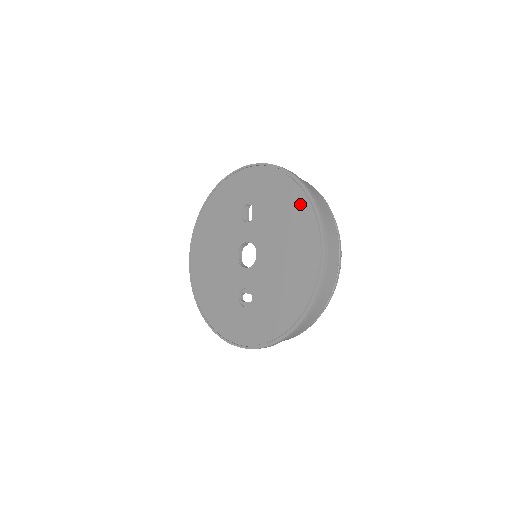
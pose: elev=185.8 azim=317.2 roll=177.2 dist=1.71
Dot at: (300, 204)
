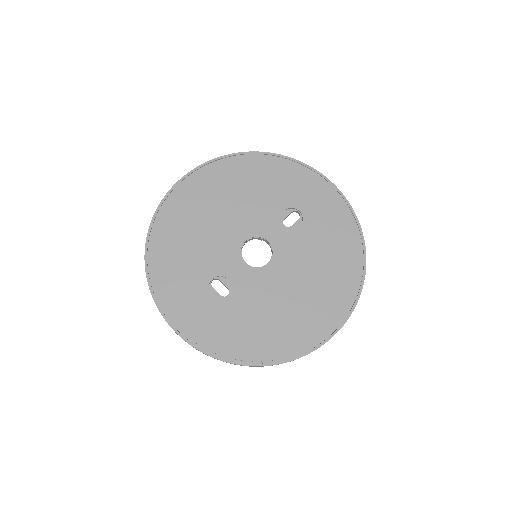
Dot at: (350, 269)
